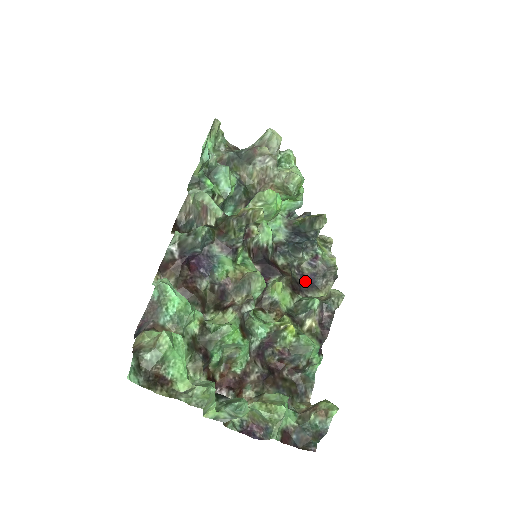
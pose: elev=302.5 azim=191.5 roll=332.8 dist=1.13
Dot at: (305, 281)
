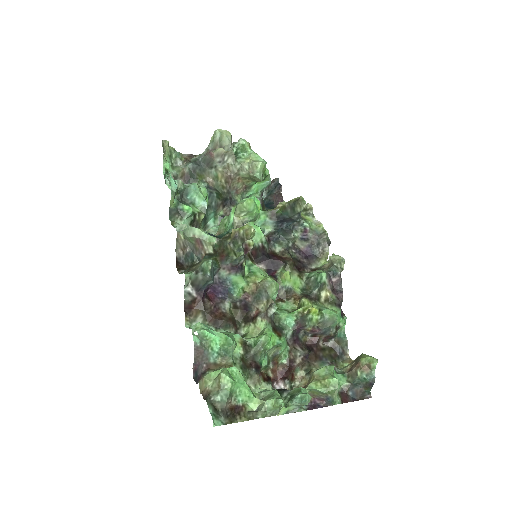
Dot at: (304, 256)
